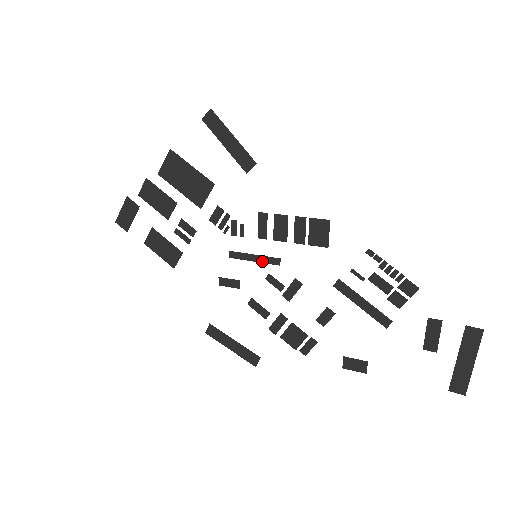
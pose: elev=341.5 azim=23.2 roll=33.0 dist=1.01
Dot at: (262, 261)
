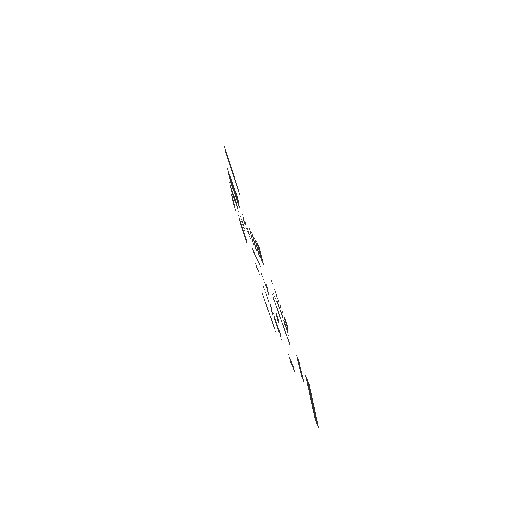
Dot at: occluded
